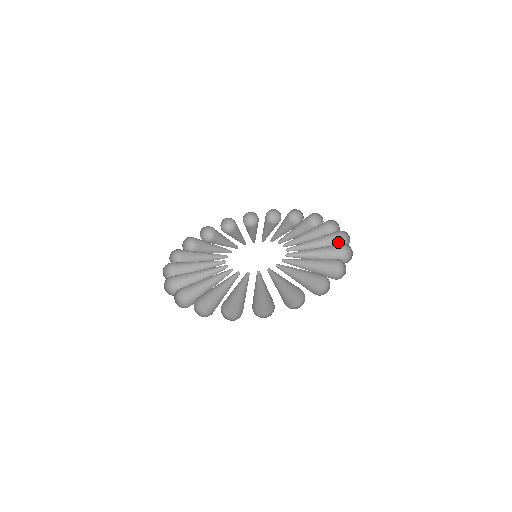
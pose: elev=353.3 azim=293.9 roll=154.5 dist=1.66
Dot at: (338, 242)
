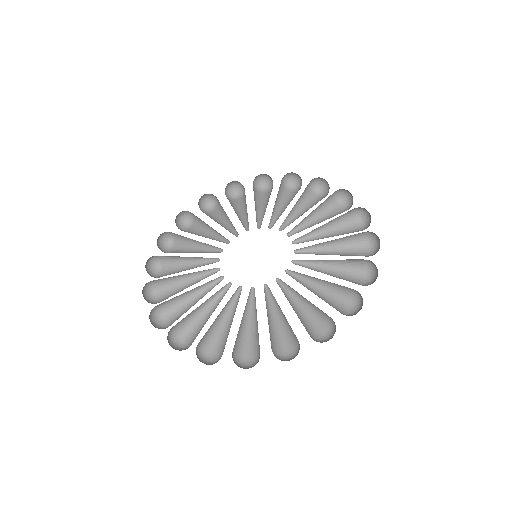
Dot at: (355, 219)
